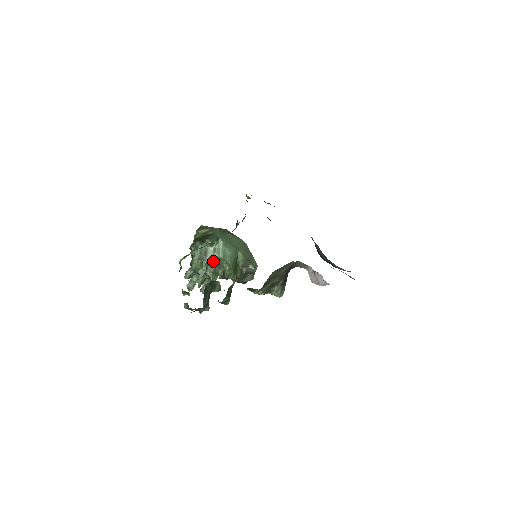
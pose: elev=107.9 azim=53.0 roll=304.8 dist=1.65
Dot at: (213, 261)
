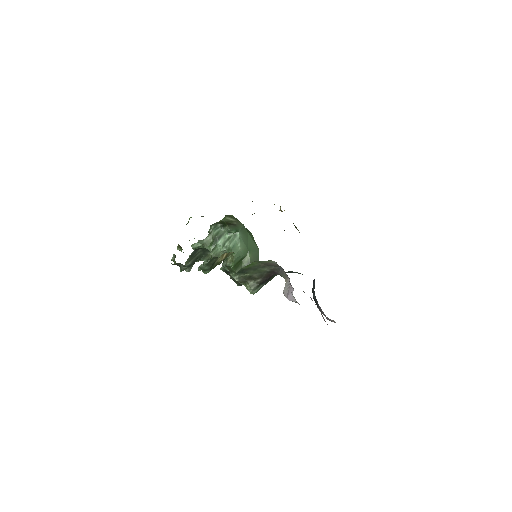
Dot at: (222, 246)
